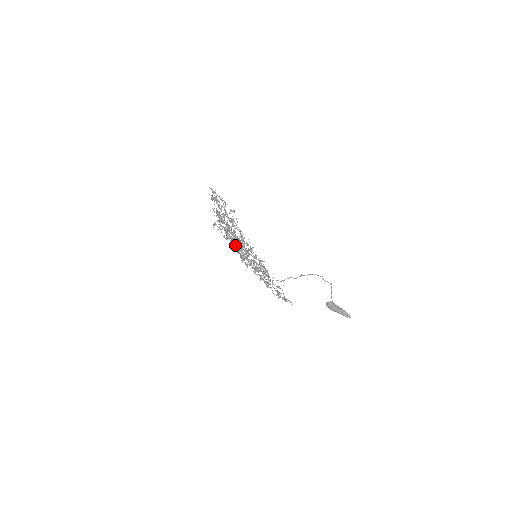
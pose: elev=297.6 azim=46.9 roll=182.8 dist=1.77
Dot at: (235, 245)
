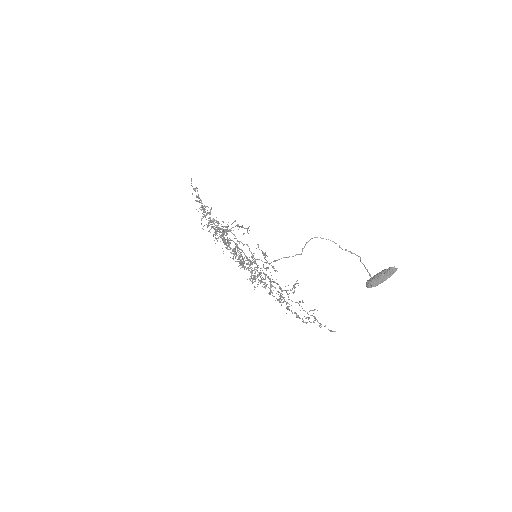
Dot at: (223, 234)
